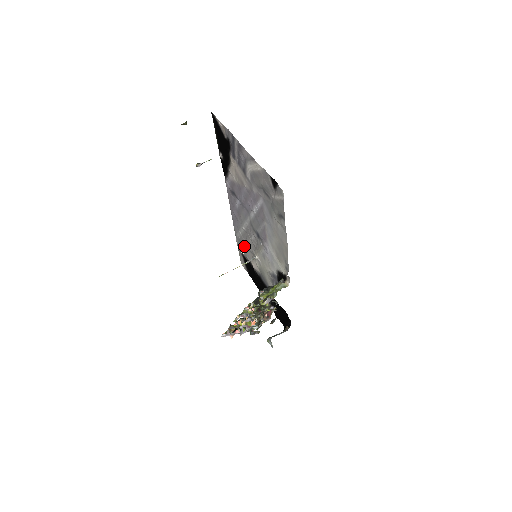
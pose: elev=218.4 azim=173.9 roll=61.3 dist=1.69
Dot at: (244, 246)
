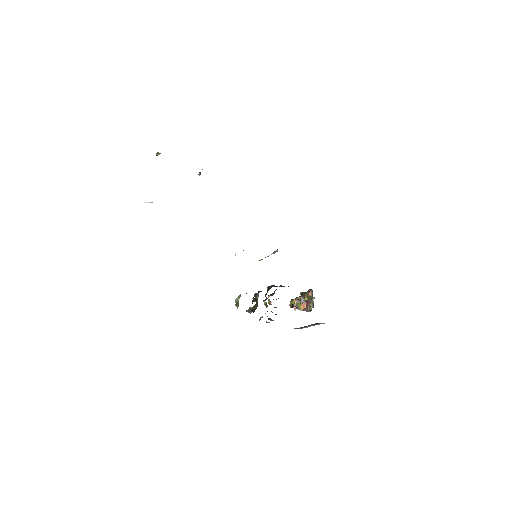
Dot at: occluded
